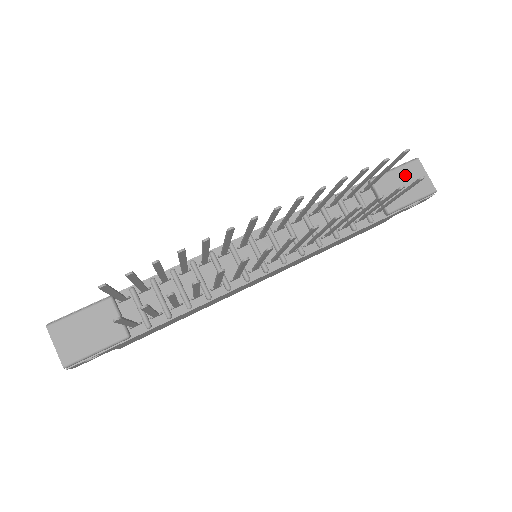
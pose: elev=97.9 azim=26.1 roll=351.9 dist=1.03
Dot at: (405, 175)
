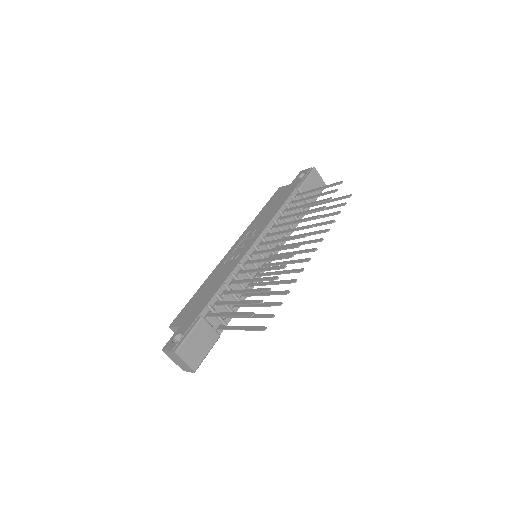
Dot at: (312, 180)
